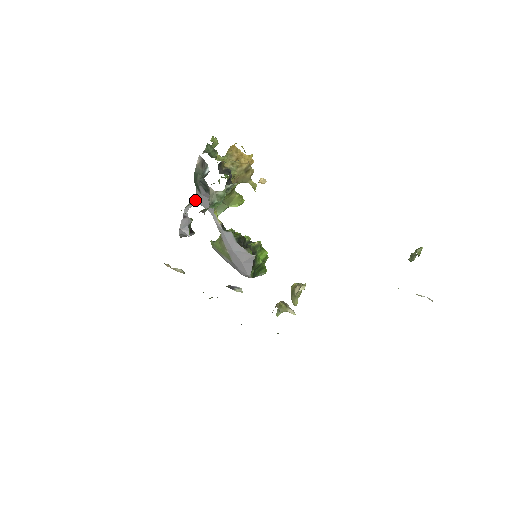
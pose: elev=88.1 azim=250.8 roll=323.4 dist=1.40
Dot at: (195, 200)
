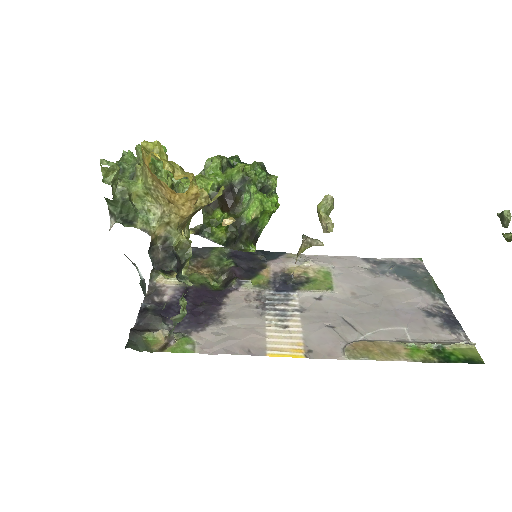
Dot at: occluded
